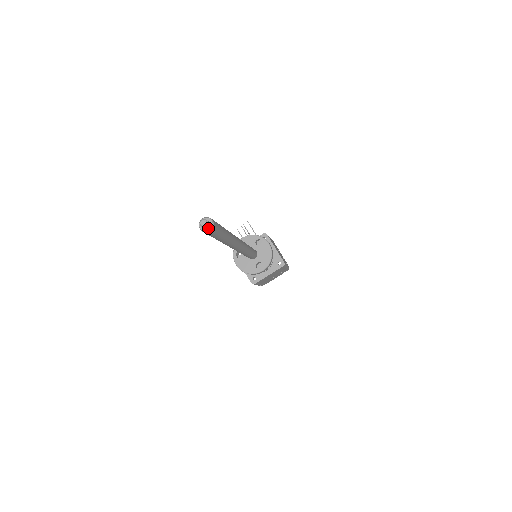
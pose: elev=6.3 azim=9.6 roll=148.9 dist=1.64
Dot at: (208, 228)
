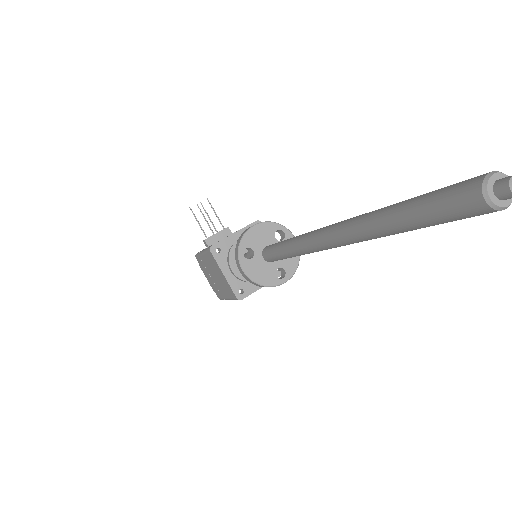
Dot at: (507, 200)
